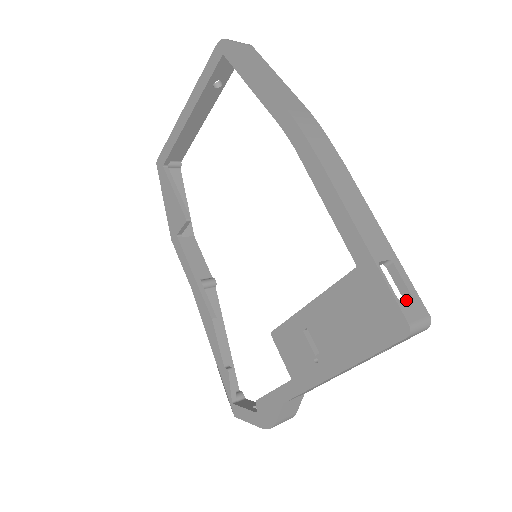
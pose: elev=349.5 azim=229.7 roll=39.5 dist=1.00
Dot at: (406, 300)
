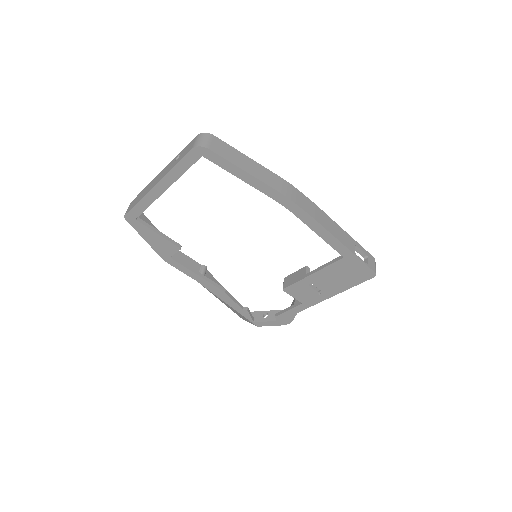
Dot at: (369, 261)
